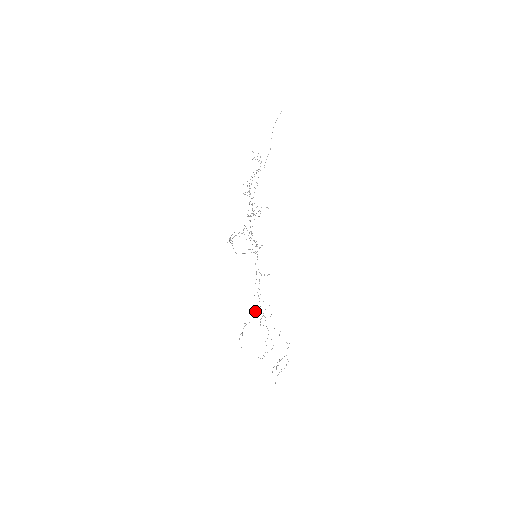
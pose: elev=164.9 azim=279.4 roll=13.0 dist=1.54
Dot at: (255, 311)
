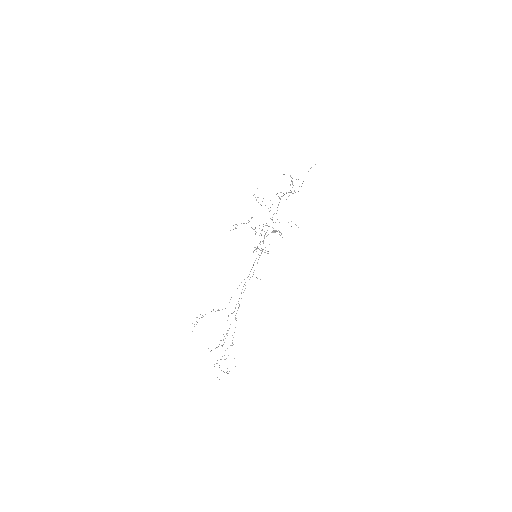
Dot at: occluded
